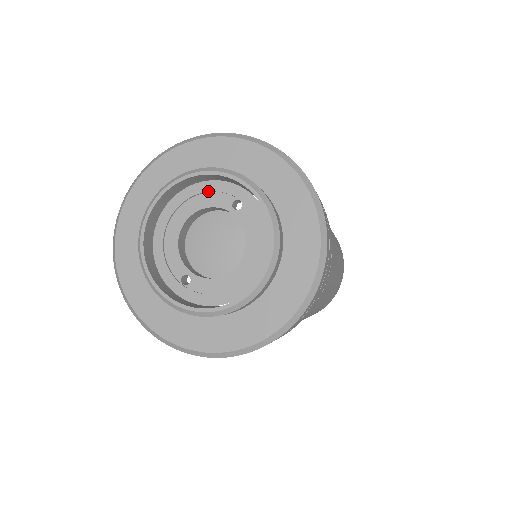
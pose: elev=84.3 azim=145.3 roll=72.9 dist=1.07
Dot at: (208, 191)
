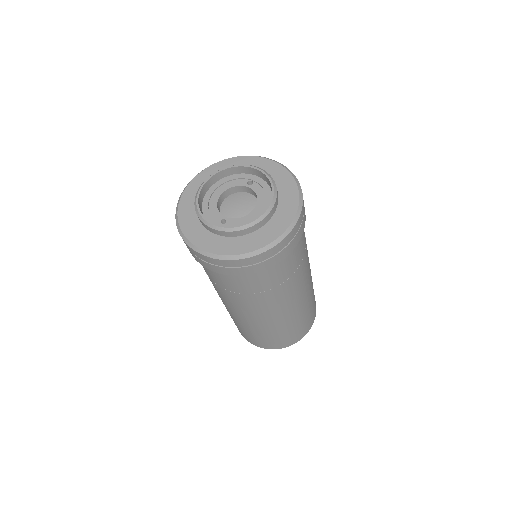
Dot at: (233, 179)
